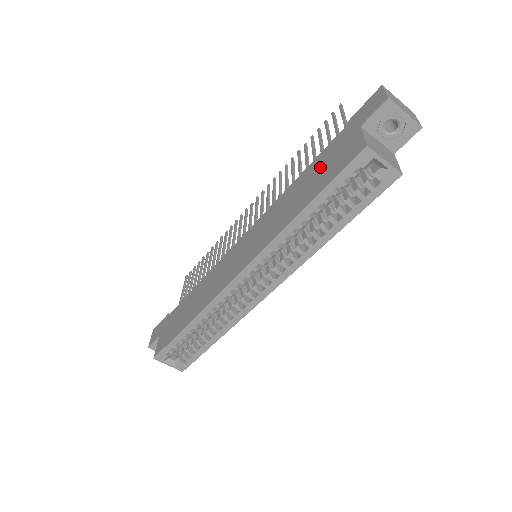
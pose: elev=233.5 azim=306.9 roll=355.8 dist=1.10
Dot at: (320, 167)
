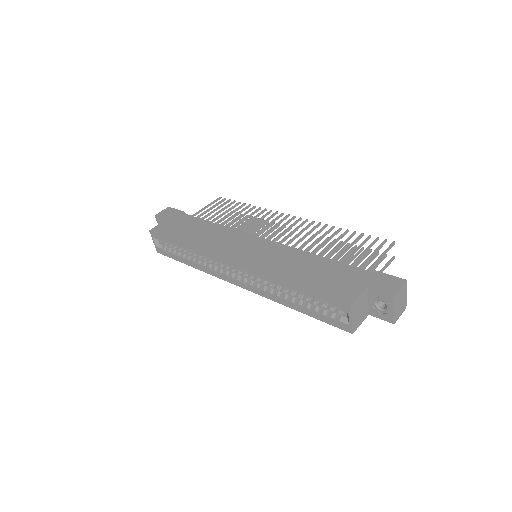
Dot at: (330, 273)
